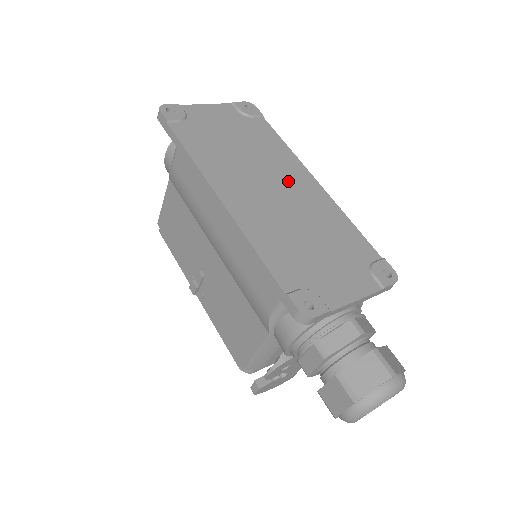
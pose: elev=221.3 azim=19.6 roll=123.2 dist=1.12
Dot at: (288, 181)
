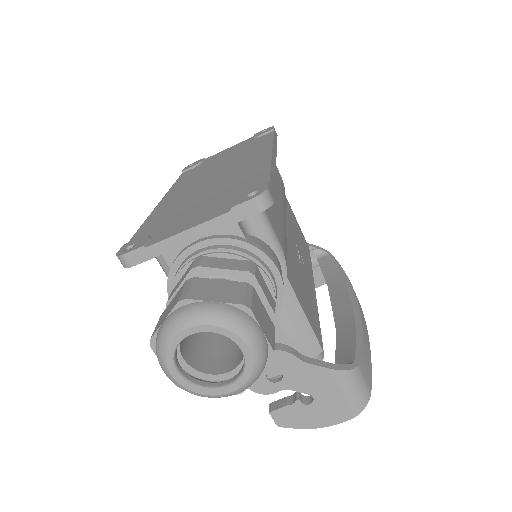
Dot at: (238, 164)
